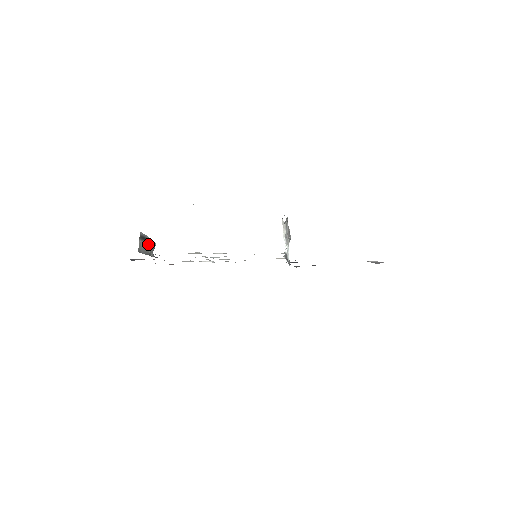
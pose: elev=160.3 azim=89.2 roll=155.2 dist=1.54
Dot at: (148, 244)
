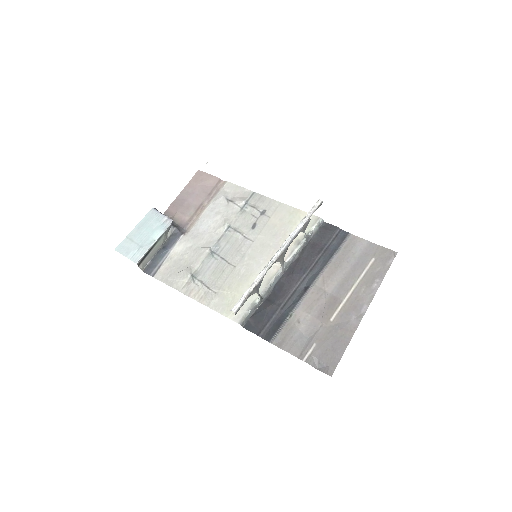
Dot at: (156, 245)
